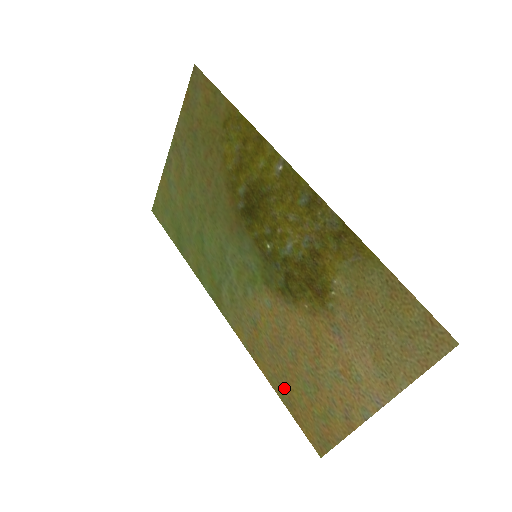
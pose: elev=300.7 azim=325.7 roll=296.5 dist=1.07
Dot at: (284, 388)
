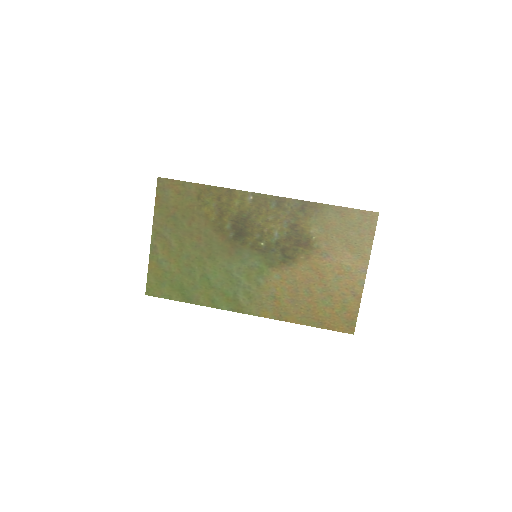
Dot at: (312, 317)
